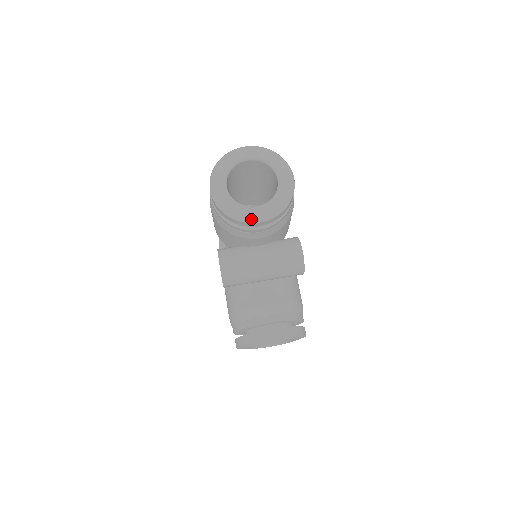
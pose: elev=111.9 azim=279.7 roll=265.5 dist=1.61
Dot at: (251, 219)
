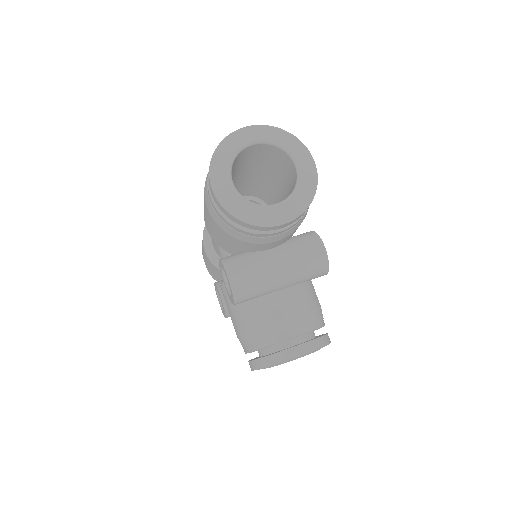
Dot at: (272, 221)
